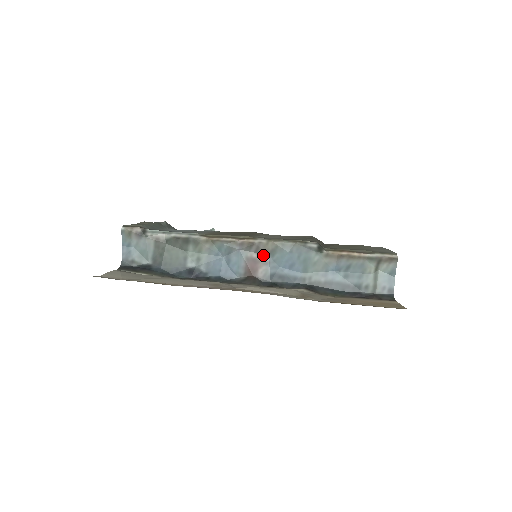
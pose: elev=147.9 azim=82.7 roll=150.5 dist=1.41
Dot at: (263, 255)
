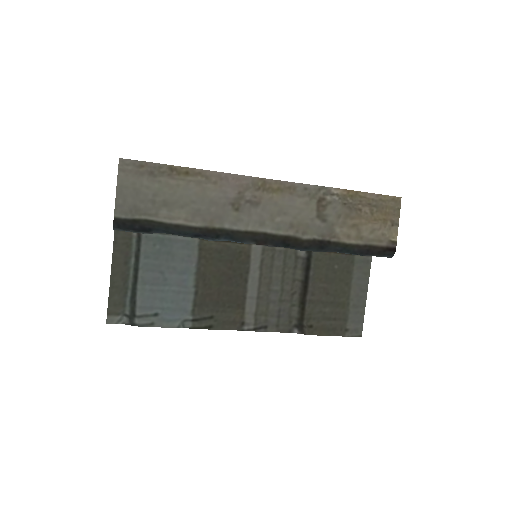
Dot at: occluded
